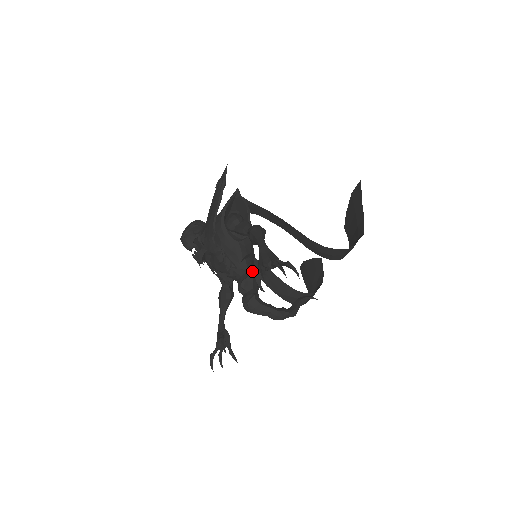
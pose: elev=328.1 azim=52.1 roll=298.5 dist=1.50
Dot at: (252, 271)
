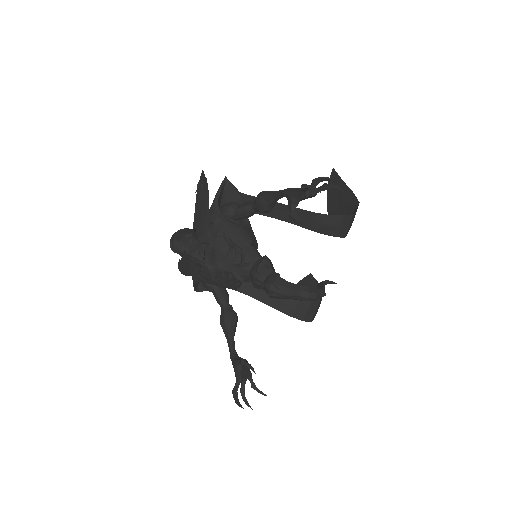
Dot at: (263, 257)
